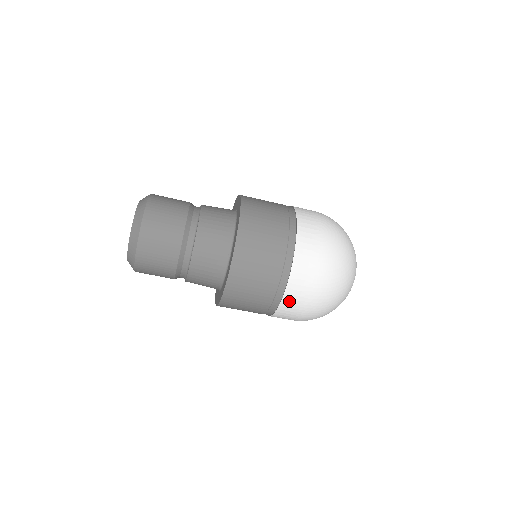
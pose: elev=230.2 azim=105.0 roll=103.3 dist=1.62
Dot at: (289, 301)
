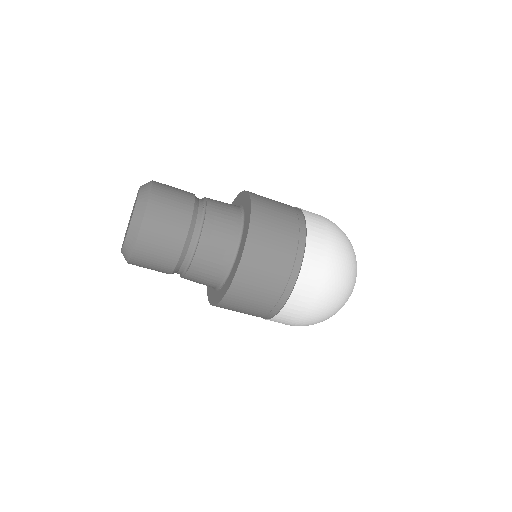
Dot at: (312, 256)
